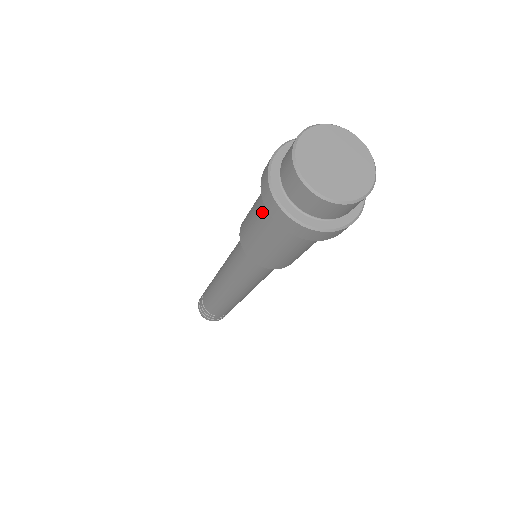
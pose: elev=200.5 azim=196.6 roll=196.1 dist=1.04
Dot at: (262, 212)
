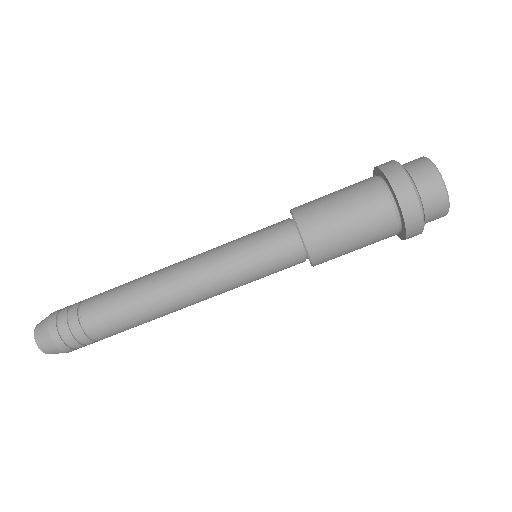
Dot at: (368, 204)
